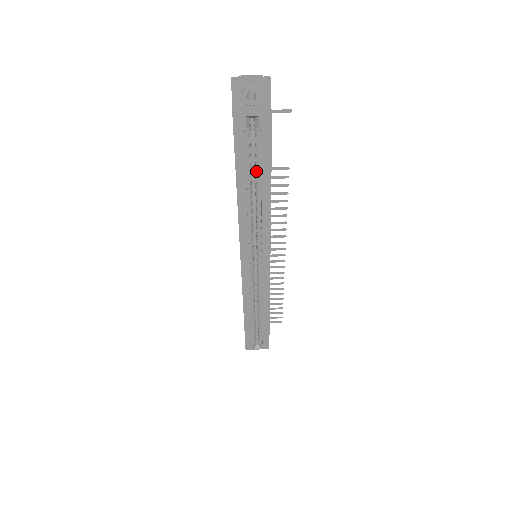
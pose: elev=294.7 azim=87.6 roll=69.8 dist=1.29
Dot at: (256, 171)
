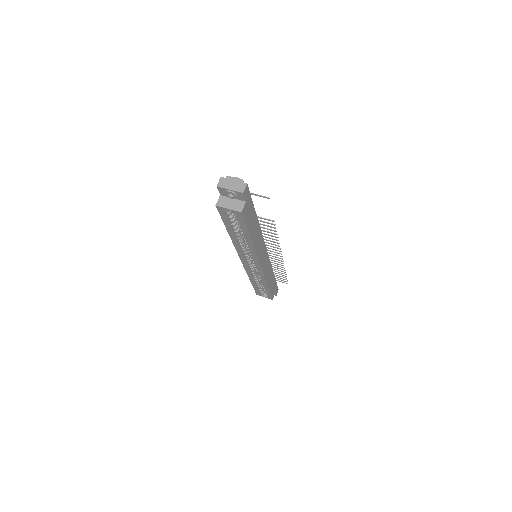
Dot at: occluded
